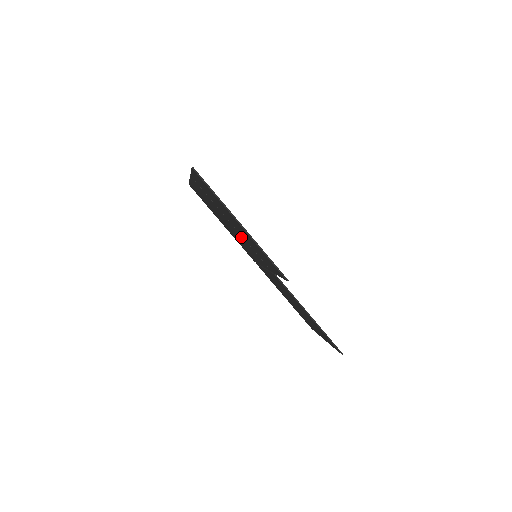
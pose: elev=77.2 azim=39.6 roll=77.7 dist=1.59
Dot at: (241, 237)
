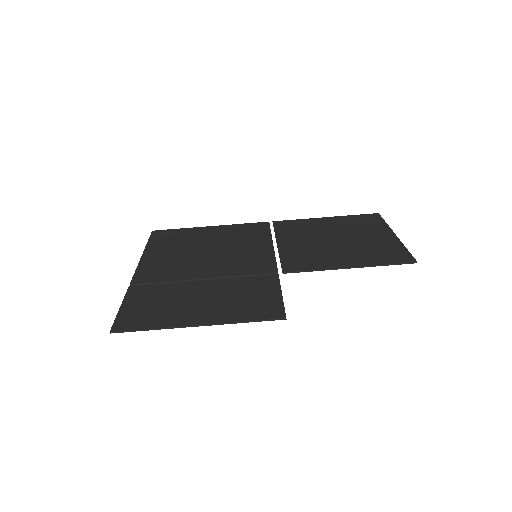
Dot at: (224, 271)
